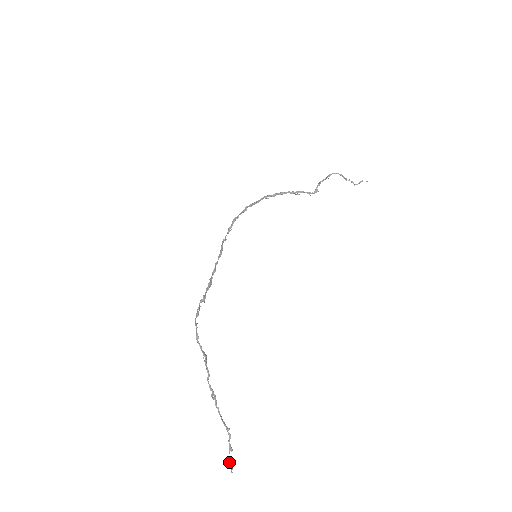
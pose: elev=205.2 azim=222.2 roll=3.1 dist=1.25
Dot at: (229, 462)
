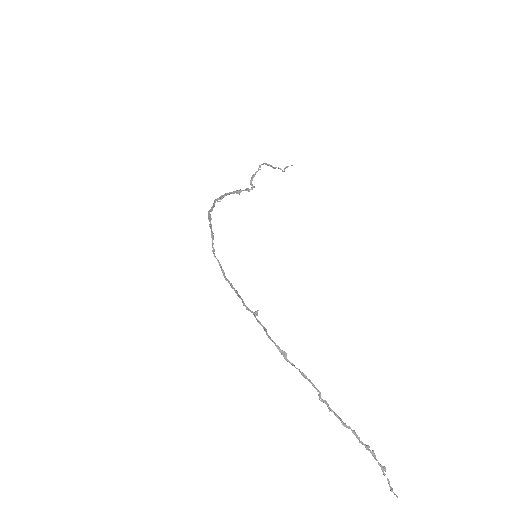
Dot at: (389, 486)
